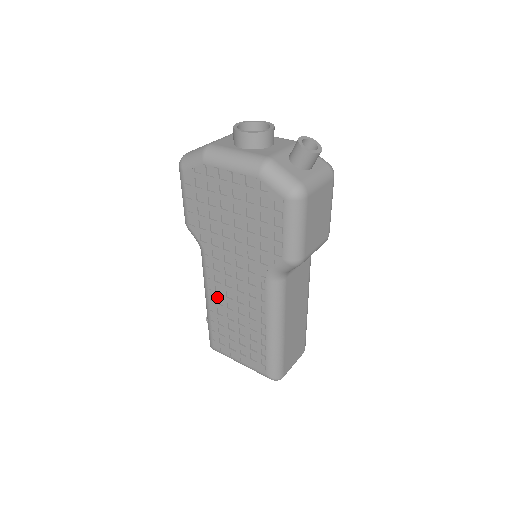
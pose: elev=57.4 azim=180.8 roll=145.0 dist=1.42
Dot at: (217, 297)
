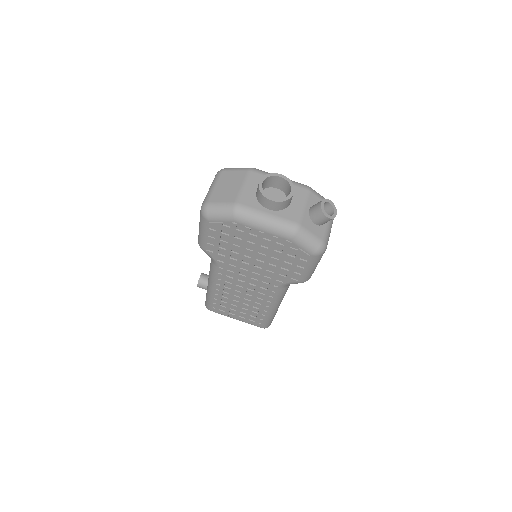
Dot at: (225, 289)
